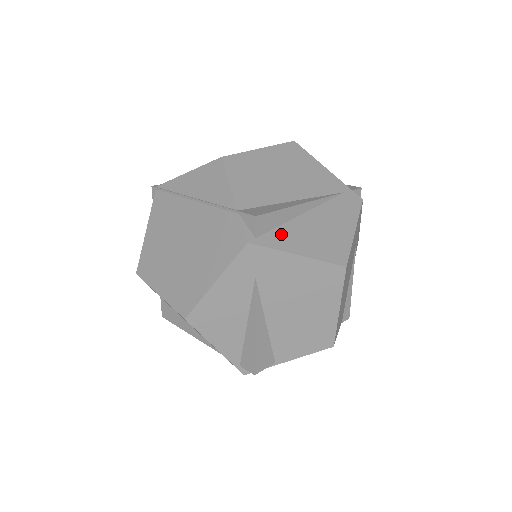
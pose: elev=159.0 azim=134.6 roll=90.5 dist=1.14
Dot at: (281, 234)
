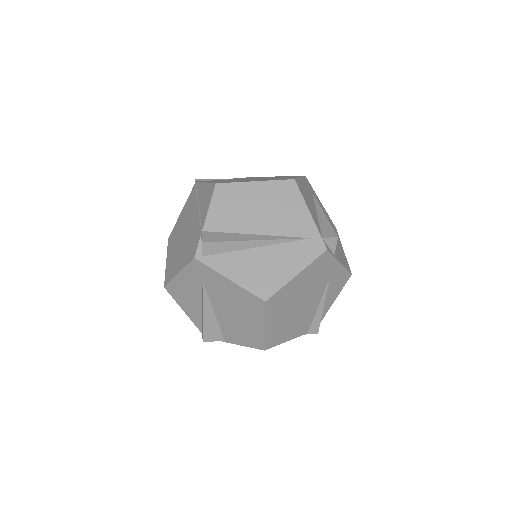
Dot at: (226, 259)
